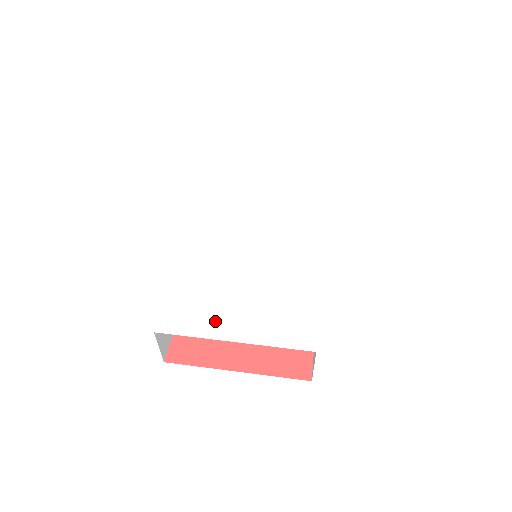
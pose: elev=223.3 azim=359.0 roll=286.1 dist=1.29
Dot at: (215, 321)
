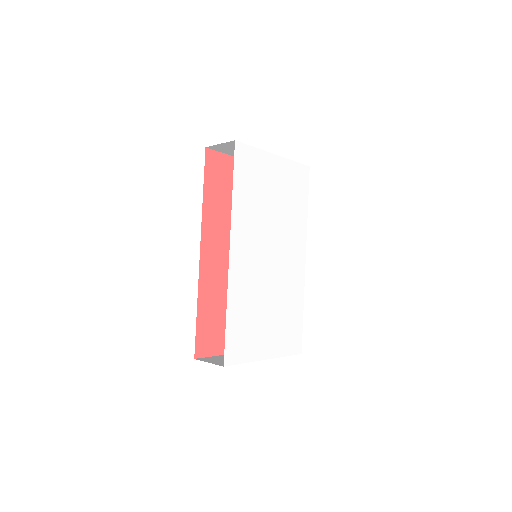
Dot at: (256, 346)
